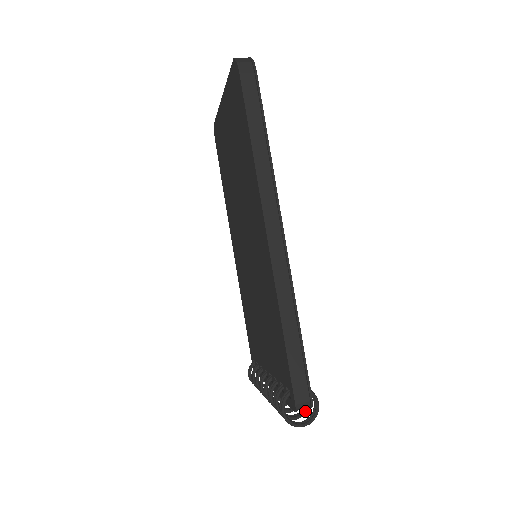
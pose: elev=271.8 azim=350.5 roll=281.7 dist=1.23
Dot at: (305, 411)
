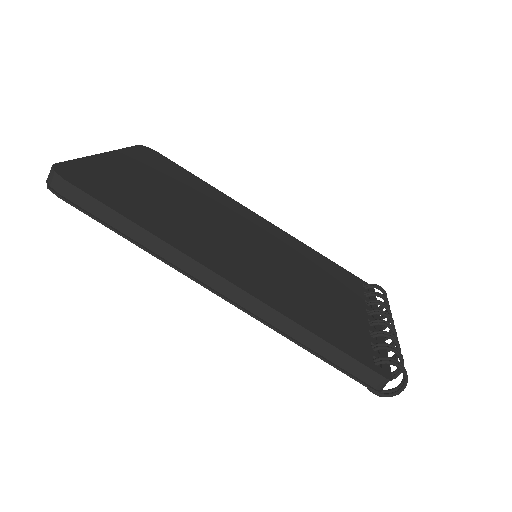
Dot at: occluded
